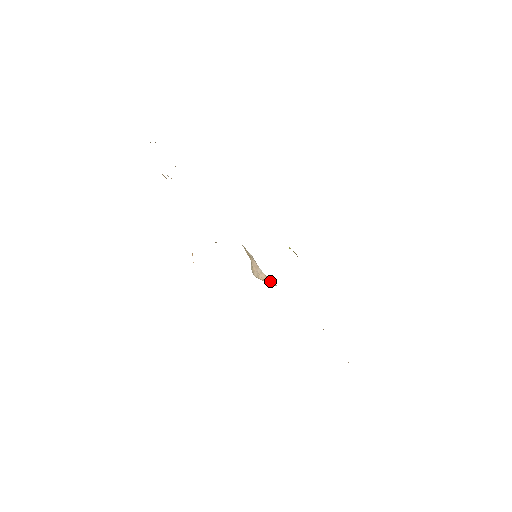
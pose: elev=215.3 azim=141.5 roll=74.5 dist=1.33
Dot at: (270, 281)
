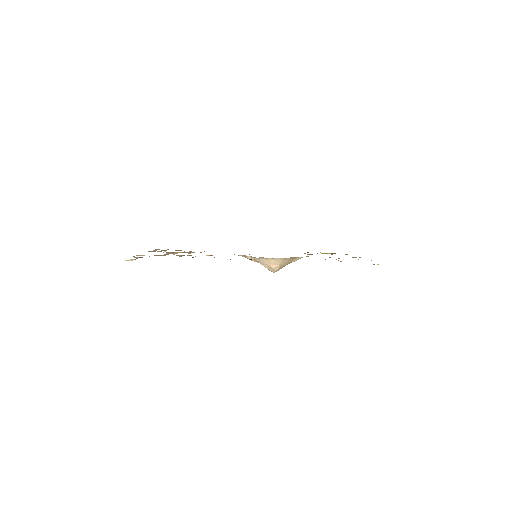
Dot at: (270, 260)
